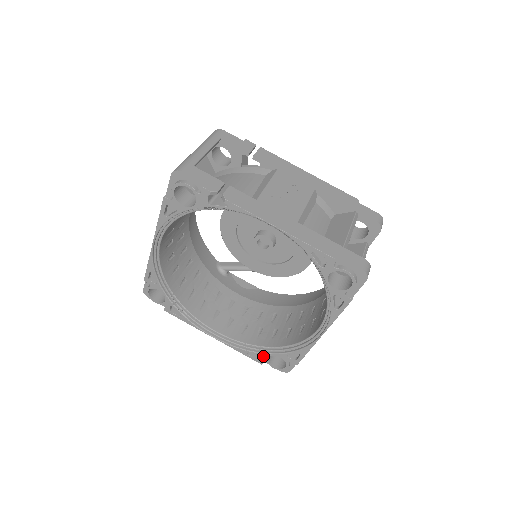
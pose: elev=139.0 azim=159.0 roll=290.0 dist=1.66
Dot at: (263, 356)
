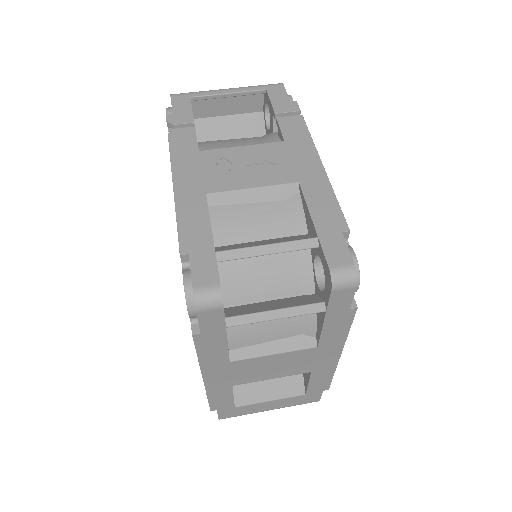
Dot at: occluded
